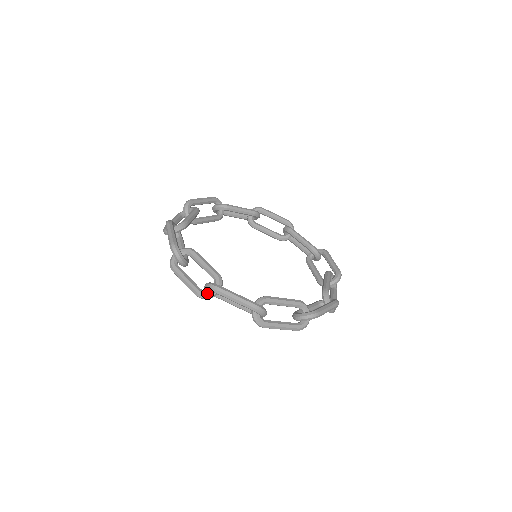
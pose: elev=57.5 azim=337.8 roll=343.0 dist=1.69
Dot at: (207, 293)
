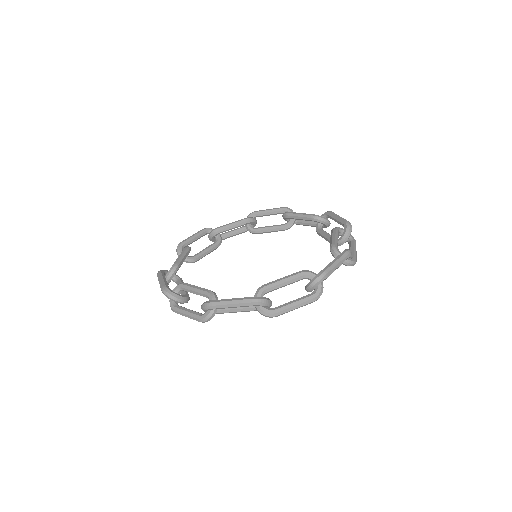
Dot at: occluded
